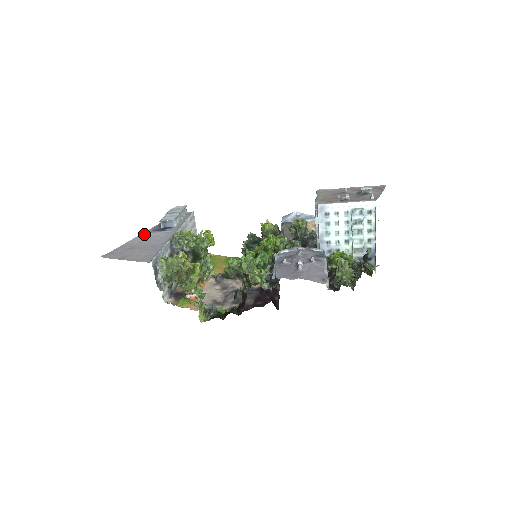
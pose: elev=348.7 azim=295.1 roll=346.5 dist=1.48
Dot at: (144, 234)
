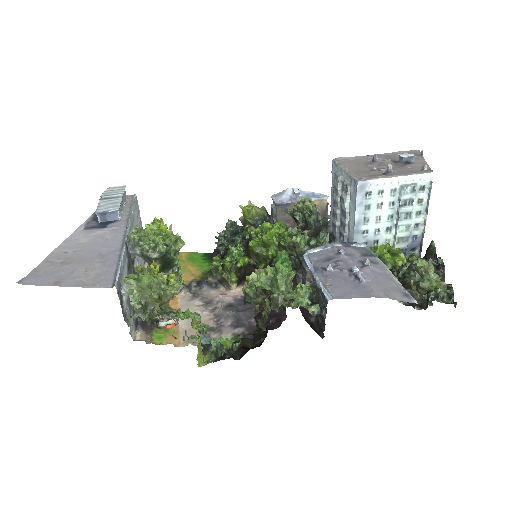
Dot at: (75, 235)
